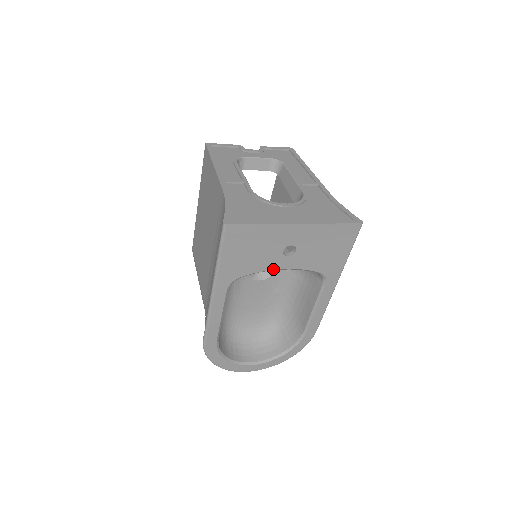
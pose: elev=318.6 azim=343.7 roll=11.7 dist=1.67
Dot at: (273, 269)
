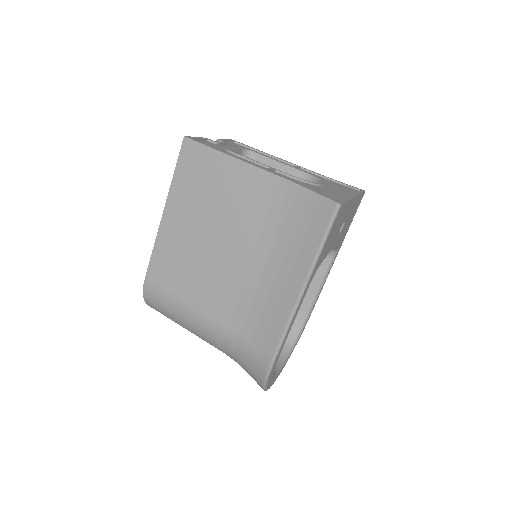
Dot at: occluded
